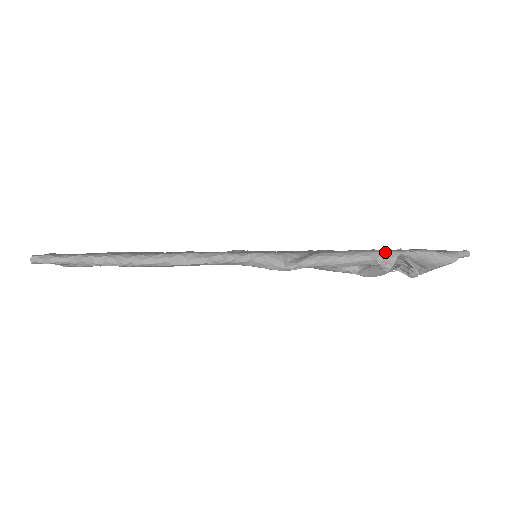
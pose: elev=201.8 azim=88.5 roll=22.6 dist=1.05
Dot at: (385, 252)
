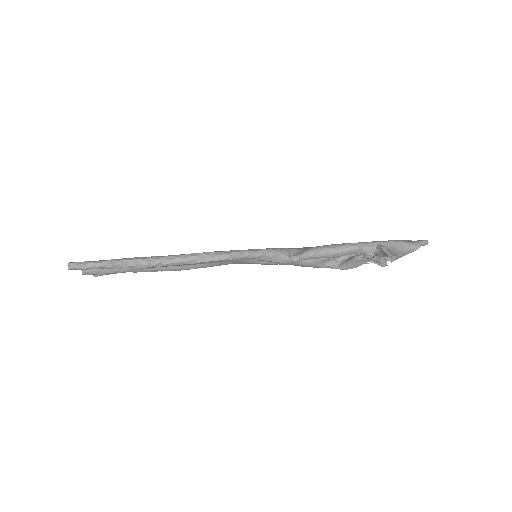
Dot at: (367, 243)
